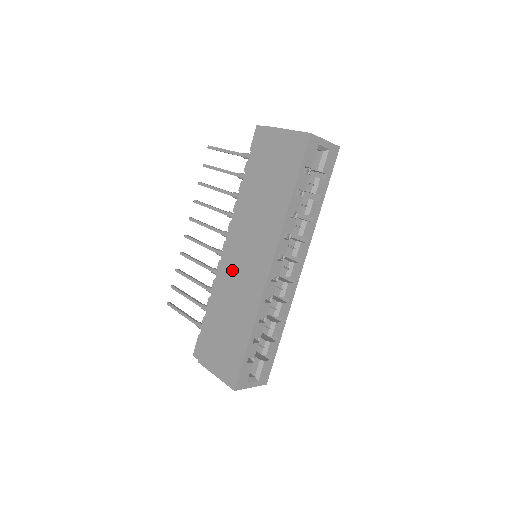
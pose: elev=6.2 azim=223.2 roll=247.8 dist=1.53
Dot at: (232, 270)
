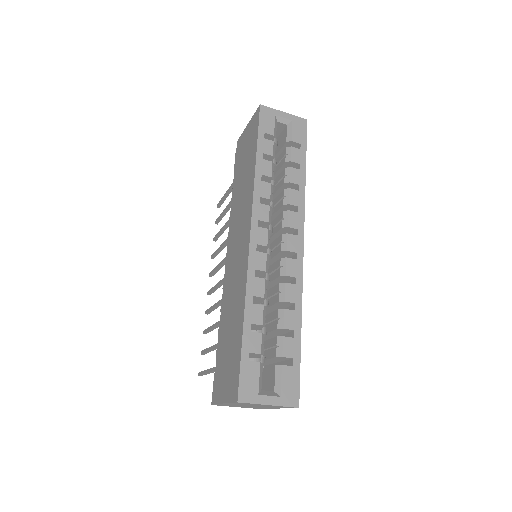
Dot at: (228, 273)
